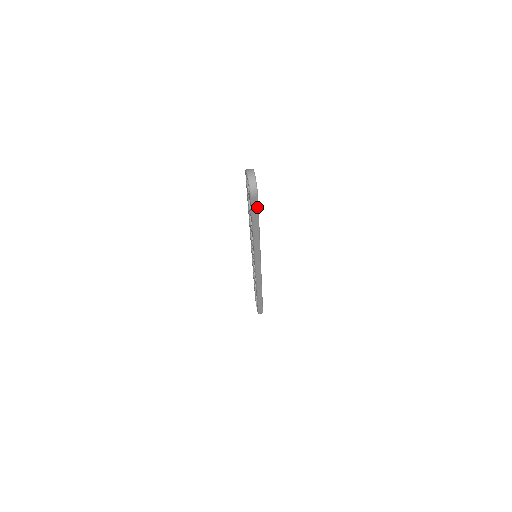
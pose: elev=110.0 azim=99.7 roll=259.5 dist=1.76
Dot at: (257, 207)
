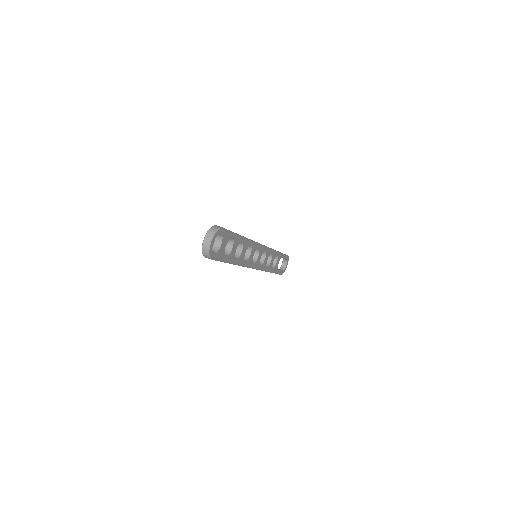
Dot at: (217, 260)
